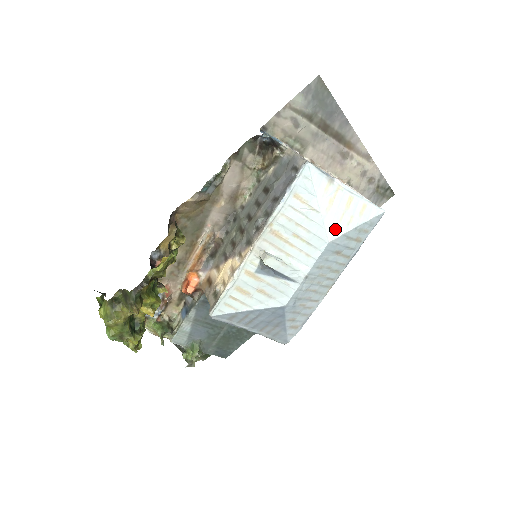
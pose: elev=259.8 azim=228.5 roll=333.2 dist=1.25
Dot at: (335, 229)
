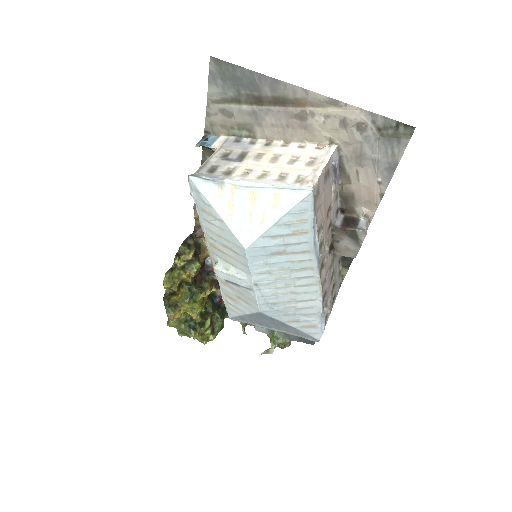
Dot at: (247, 234)
